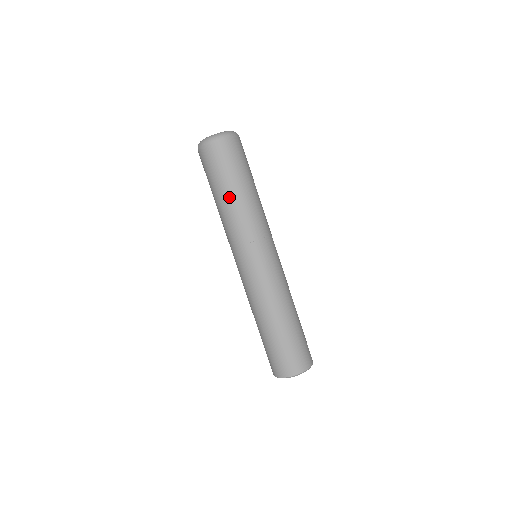
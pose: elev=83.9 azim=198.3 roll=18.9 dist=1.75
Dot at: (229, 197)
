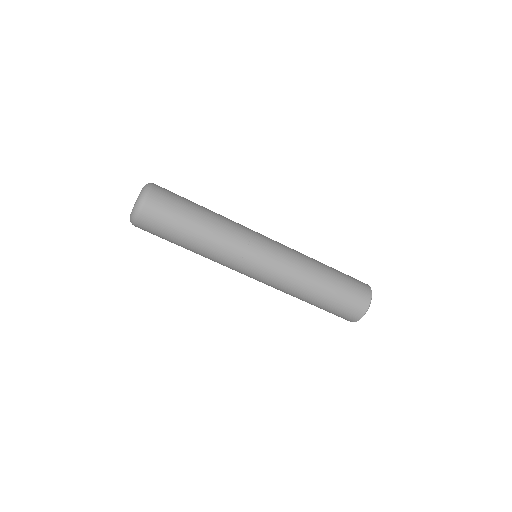
Dot at: (192, 245)
